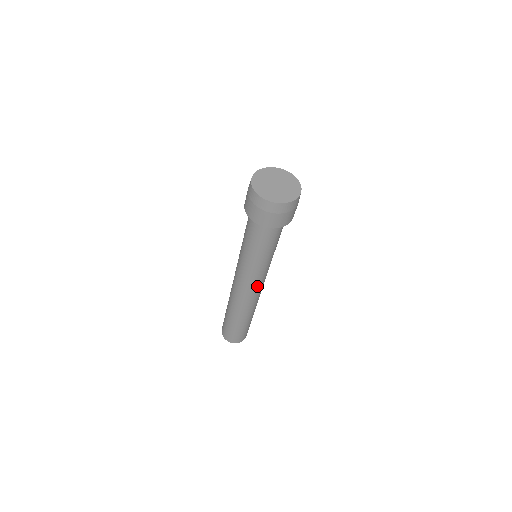
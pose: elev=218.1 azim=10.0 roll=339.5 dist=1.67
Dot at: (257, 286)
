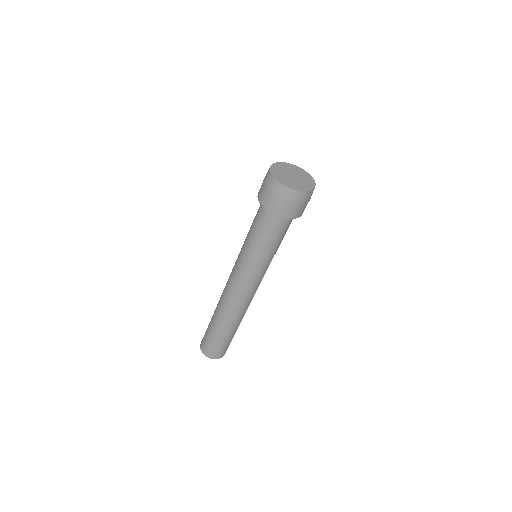
Dot at: (256, 287)
